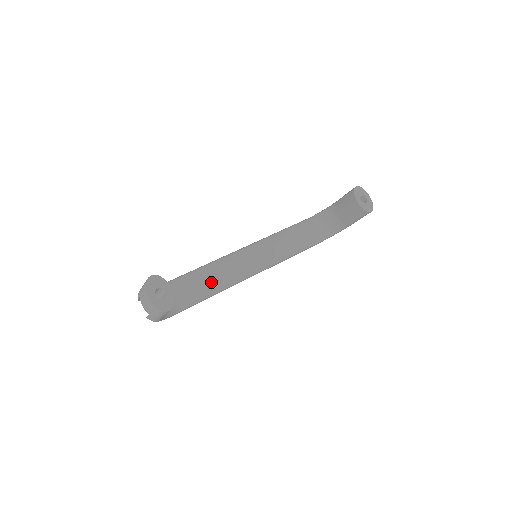
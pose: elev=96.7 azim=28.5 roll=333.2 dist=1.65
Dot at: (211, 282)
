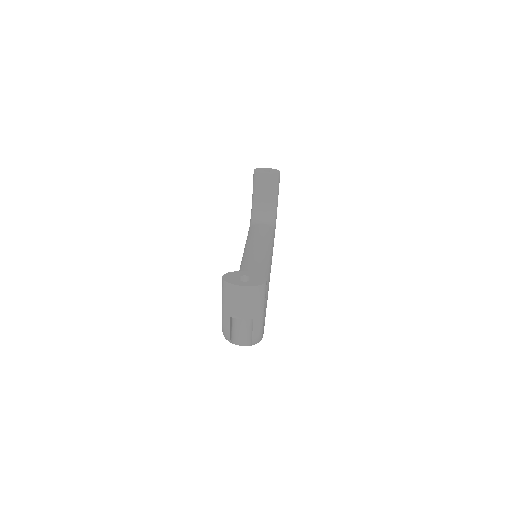
Dot at: occluded
